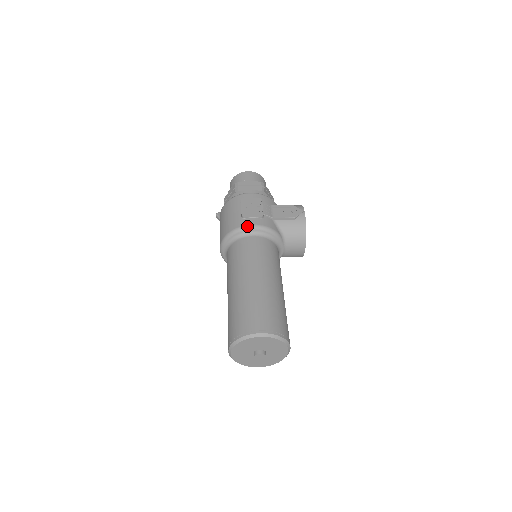
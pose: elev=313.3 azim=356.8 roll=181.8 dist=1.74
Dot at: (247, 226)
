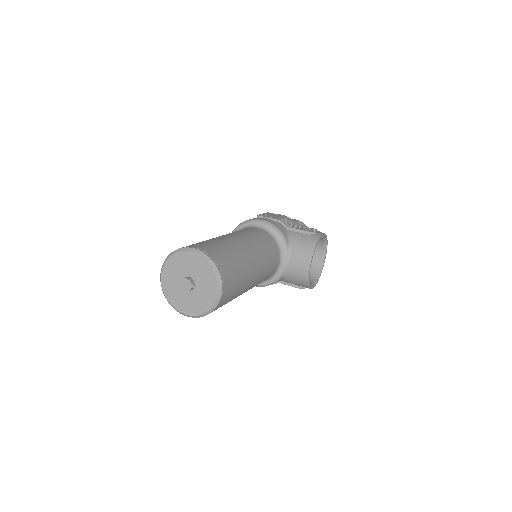
Dot at: (256, 219)
